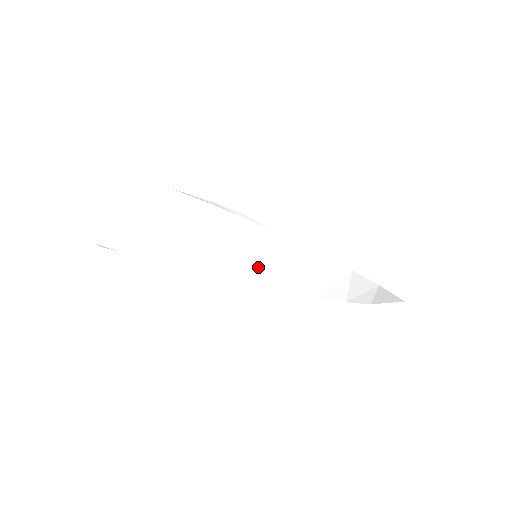
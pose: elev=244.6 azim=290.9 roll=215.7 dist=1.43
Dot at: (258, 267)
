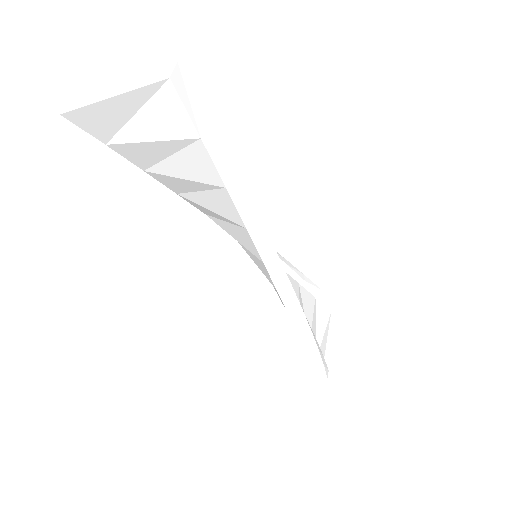
Dot at: occluded
